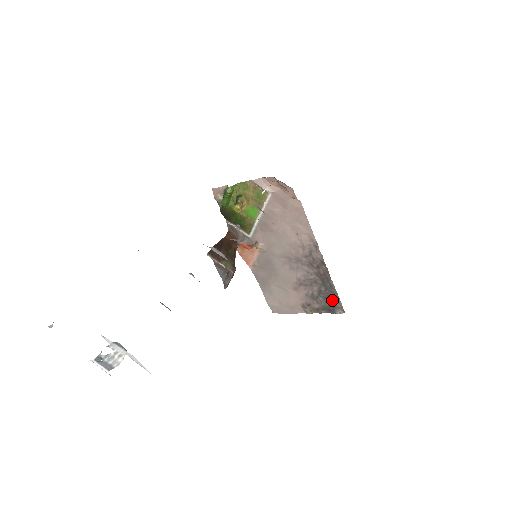
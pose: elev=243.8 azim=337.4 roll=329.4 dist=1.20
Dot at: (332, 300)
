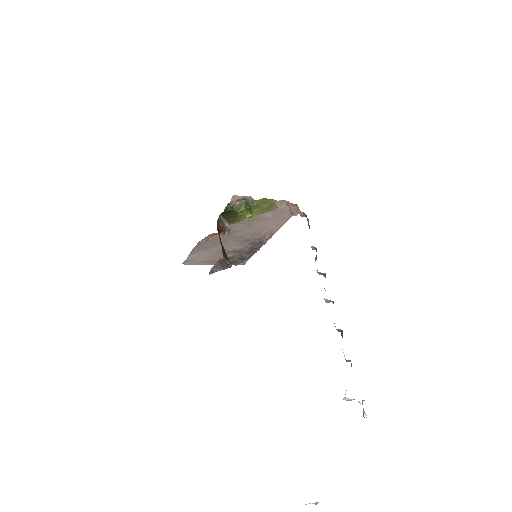
Dot at: (244, 259)
